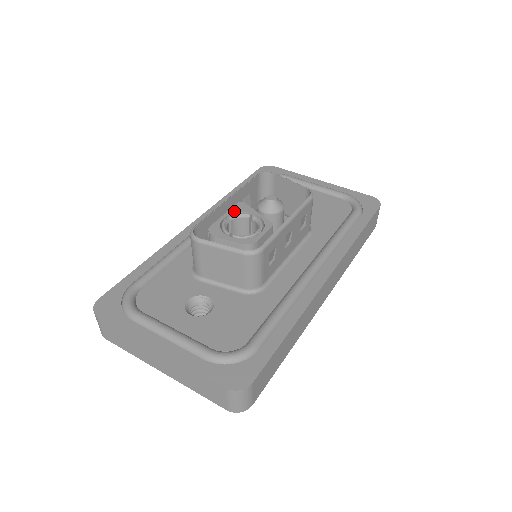
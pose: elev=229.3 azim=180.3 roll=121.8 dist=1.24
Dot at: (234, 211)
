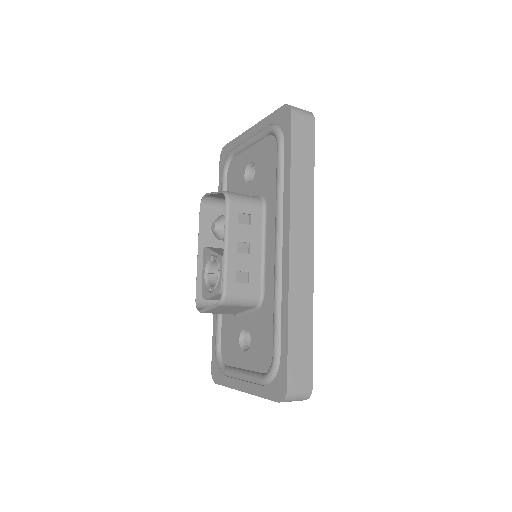
Dot at: (204, 262)
